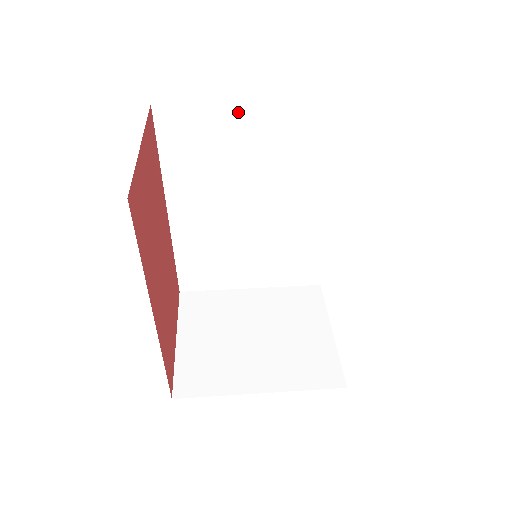
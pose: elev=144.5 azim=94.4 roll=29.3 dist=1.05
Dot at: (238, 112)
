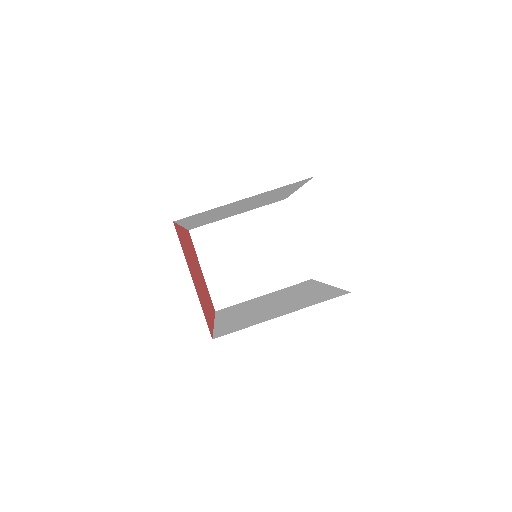
Dot at: (235, 202)
